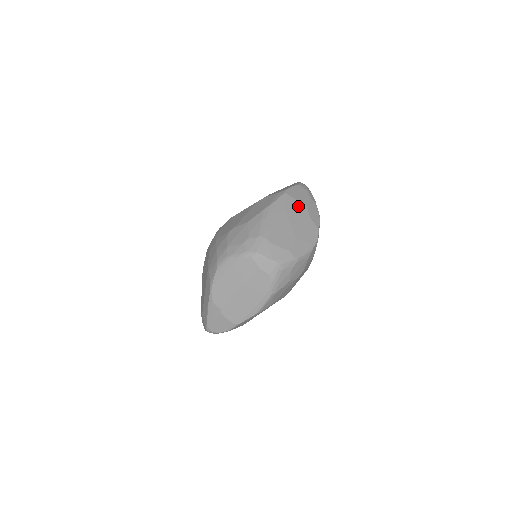
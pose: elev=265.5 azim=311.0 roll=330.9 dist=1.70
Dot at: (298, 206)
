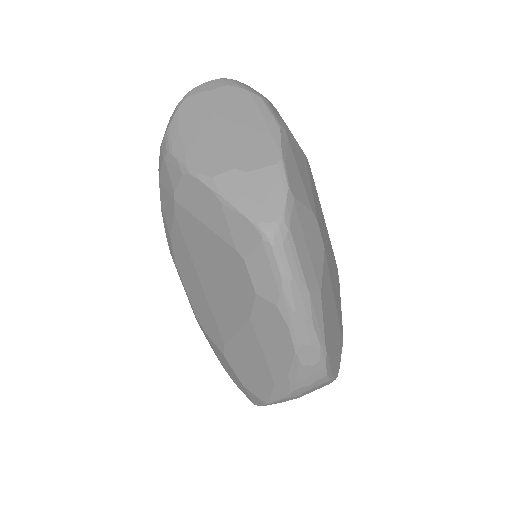
Dot at: occluded
